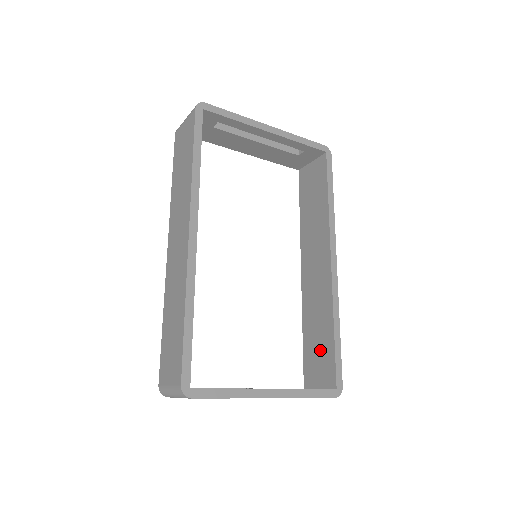
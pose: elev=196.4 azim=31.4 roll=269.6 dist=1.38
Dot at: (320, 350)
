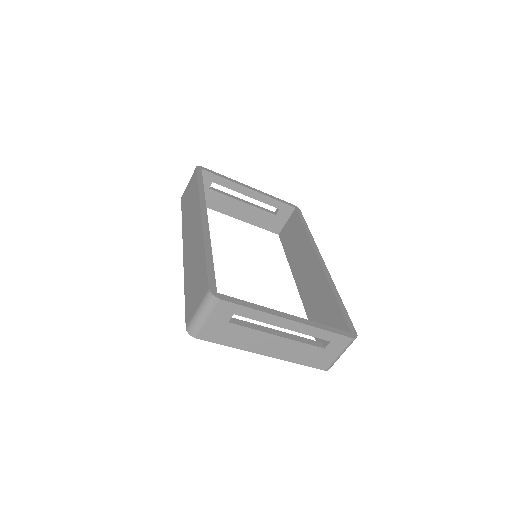
Dot at: (329, 321)
